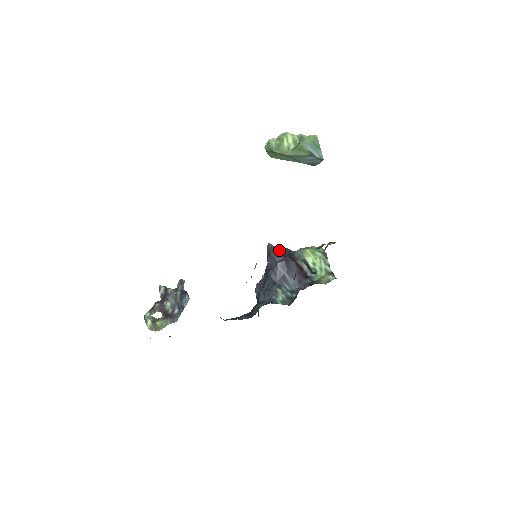
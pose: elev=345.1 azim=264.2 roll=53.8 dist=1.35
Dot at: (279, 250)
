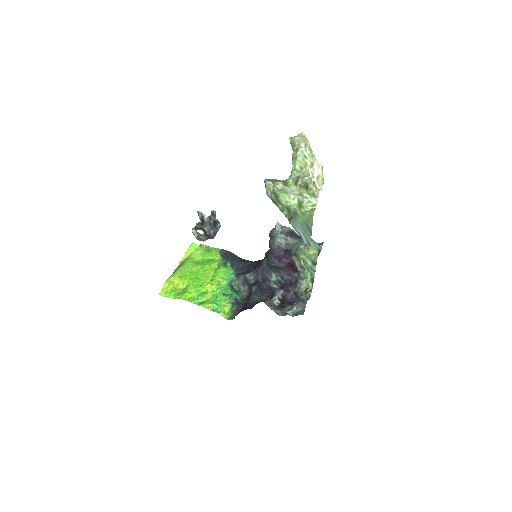
Dot at: (277, 251)
